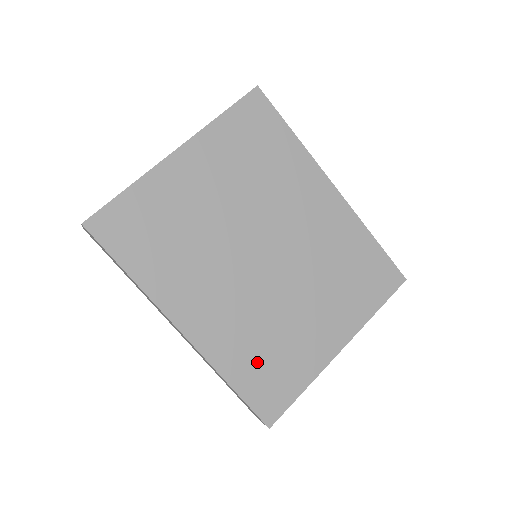
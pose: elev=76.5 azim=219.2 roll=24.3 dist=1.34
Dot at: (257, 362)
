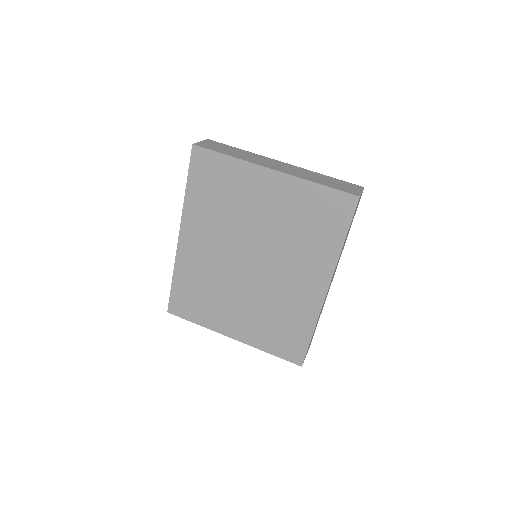
Dot at: (193, 289)
